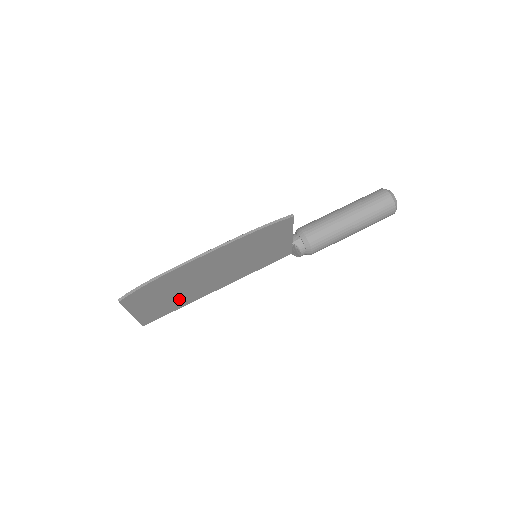
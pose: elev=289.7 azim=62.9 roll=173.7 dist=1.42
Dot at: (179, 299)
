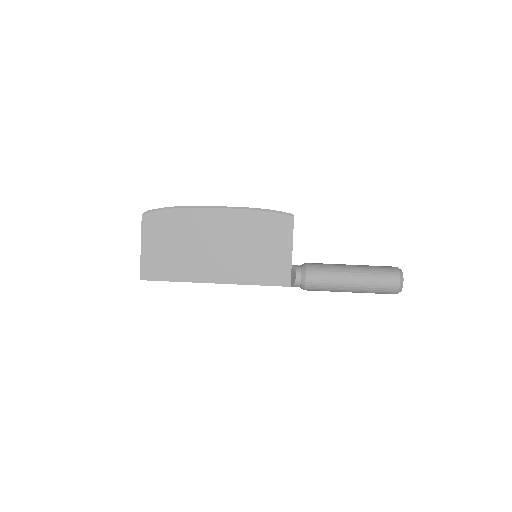
Dot at: (180, 263)
